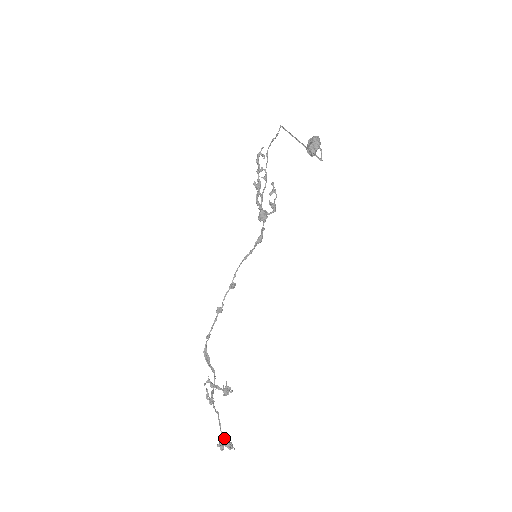
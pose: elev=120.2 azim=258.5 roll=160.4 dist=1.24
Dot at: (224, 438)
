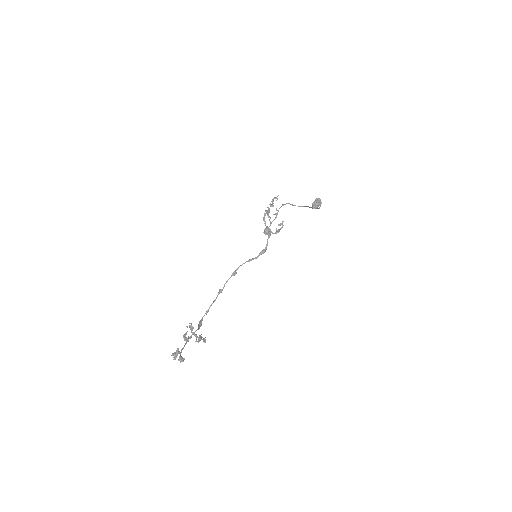
Dot at: (180, 352)
